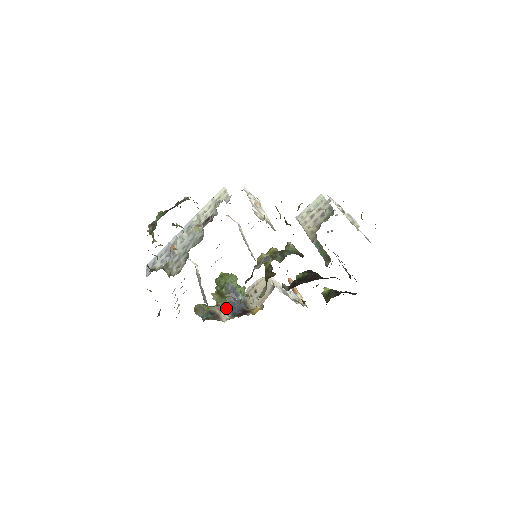
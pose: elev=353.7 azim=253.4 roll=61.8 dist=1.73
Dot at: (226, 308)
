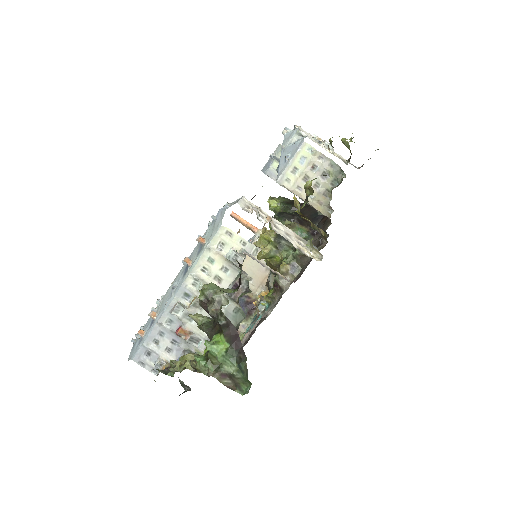
Dot at: occluded
